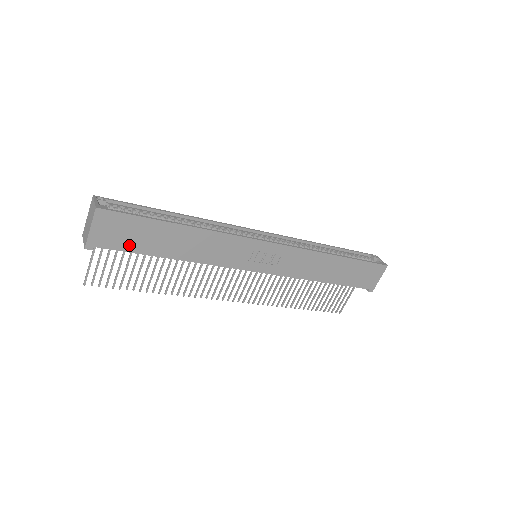
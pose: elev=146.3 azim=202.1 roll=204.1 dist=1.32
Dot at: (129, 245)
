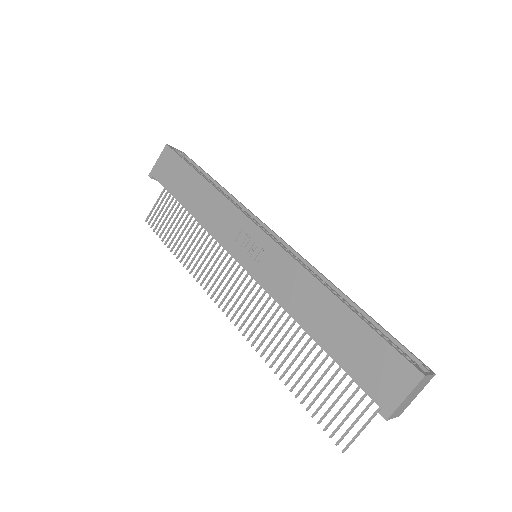
Dot at: (169, 183)
